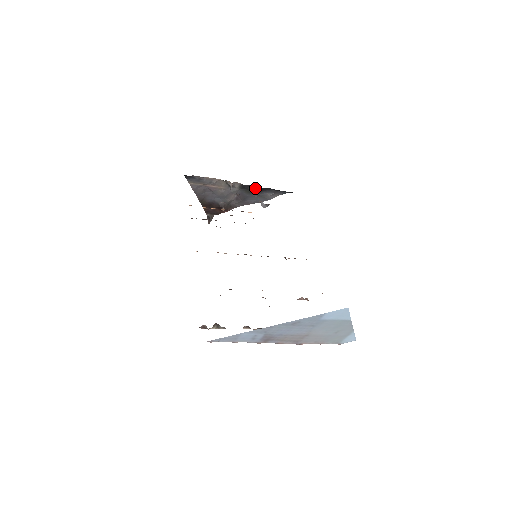
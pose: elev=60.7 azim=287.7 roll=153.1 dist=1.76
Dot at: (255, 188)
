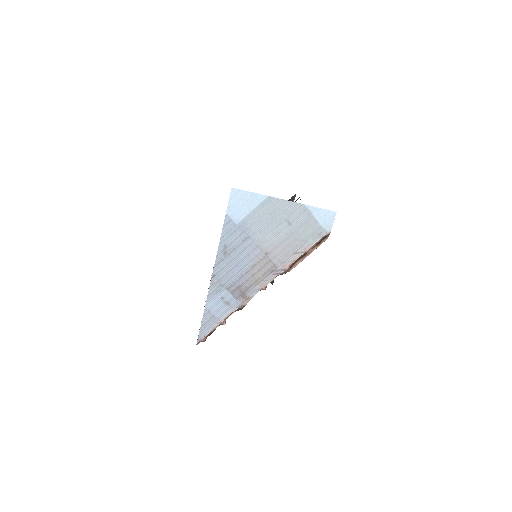
Dot at: occluded
